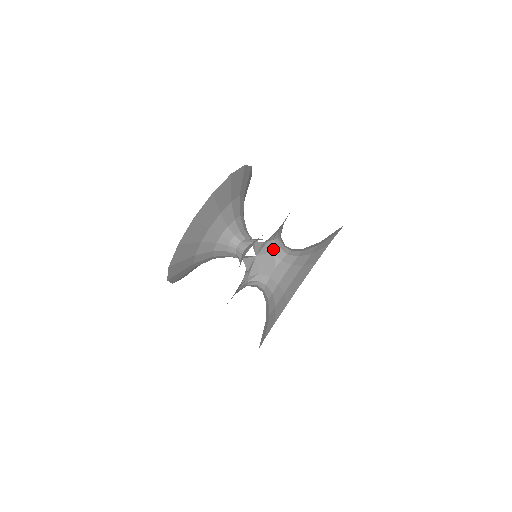
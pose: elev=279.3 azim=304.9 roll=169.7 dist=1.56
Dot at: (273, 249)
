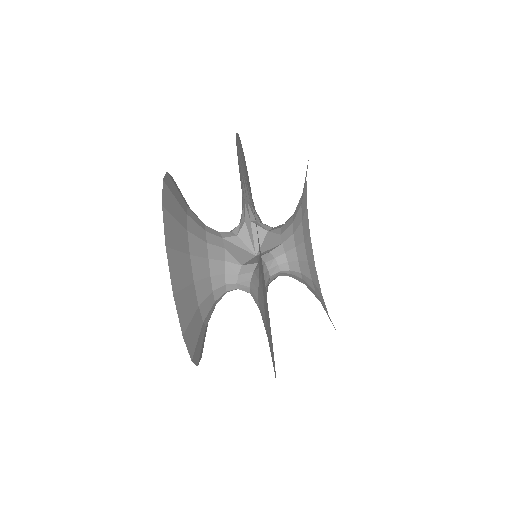
Dot at: (264, 230)
